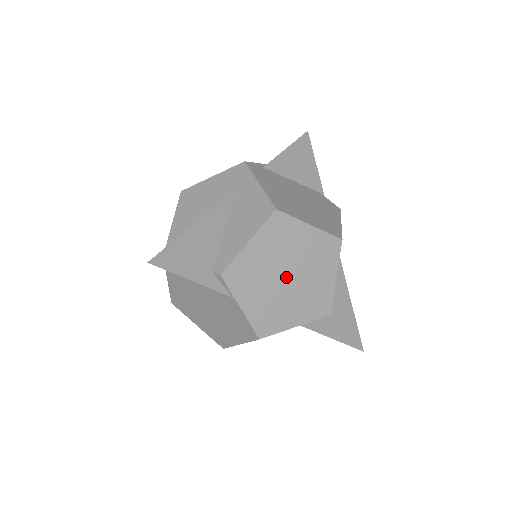
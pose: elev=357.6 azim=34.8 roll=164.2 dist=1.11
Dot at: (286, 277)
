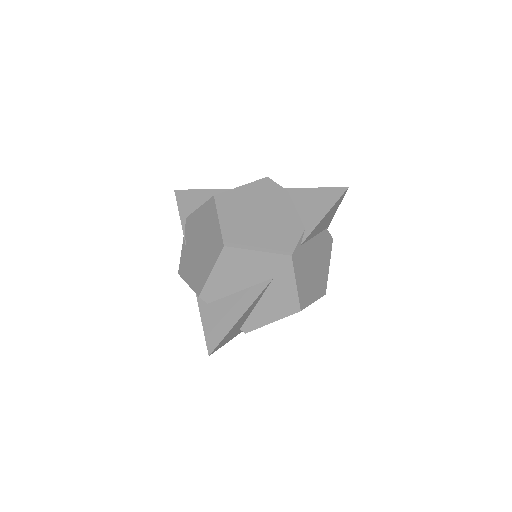
Dot at: occluded
